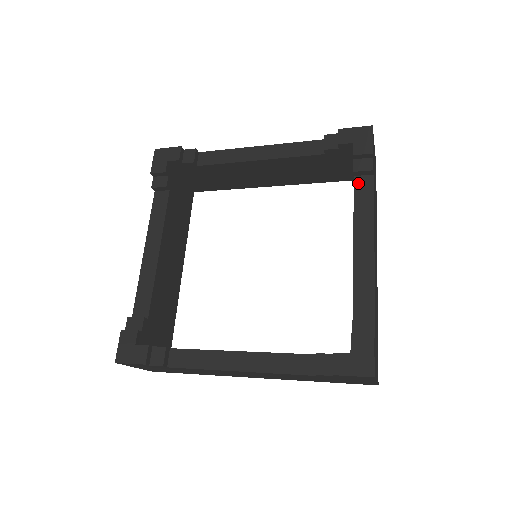
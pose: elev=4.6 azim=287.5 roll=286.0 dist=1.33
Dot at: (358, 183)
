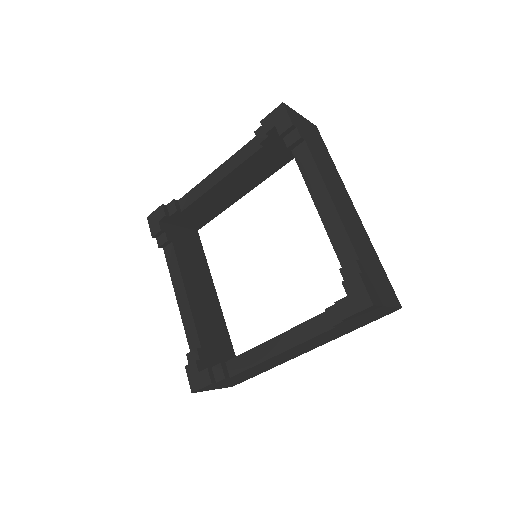
Dot at: (297, 154)
